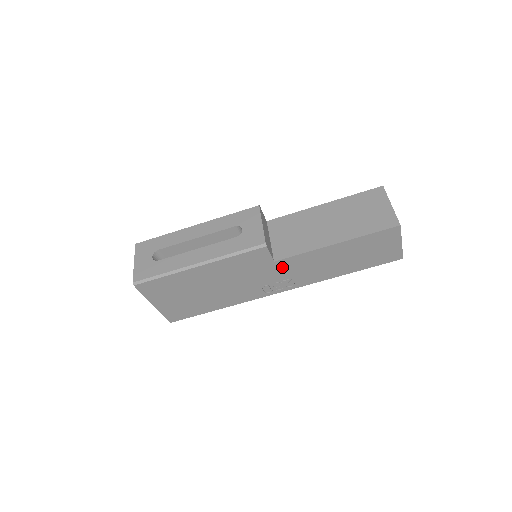
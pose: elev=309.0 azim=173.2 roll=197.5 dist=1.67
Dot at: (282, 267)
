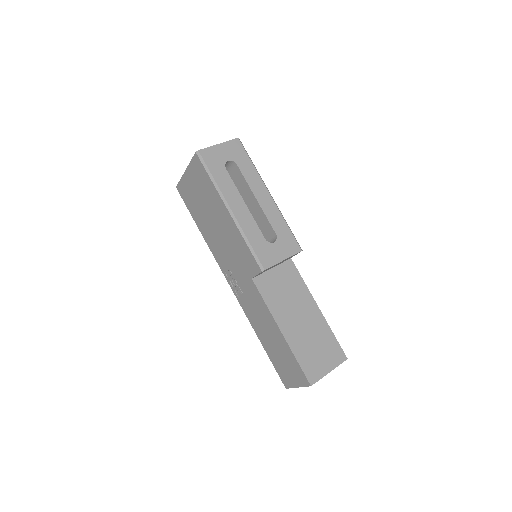
Dot at: (250, 286)
